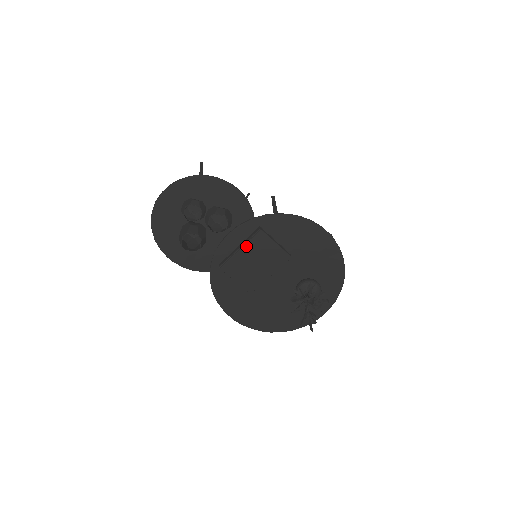
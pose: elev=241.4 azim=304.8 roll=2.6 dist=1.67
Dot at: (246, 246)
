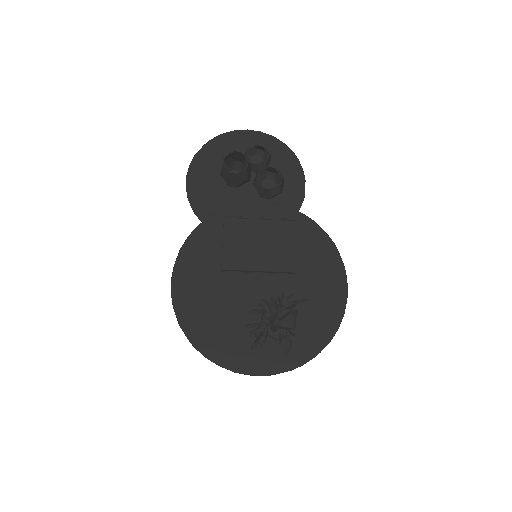
Dot at: (269, 221)
